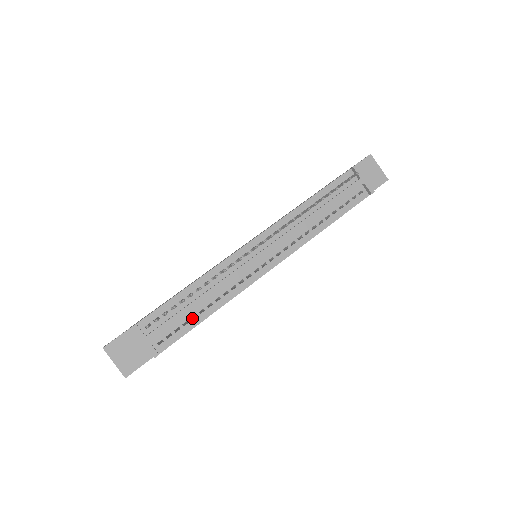
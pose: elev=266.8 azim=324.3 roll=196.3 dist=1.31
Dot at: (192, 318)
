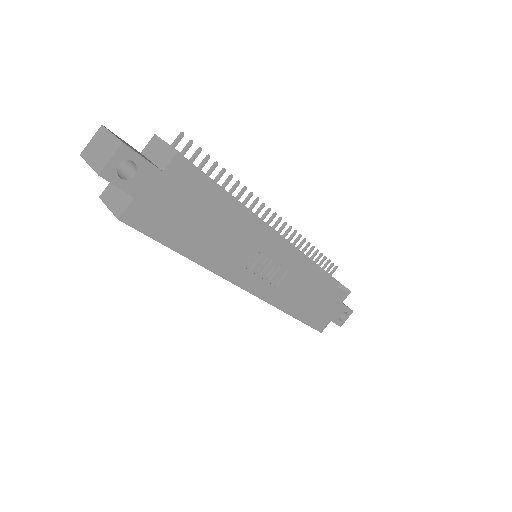
Dot at: occluded
